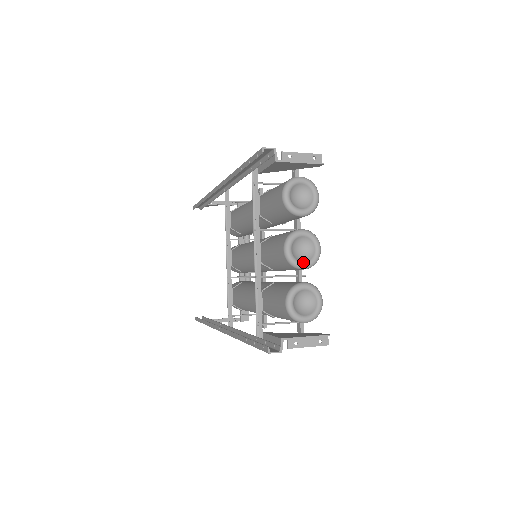
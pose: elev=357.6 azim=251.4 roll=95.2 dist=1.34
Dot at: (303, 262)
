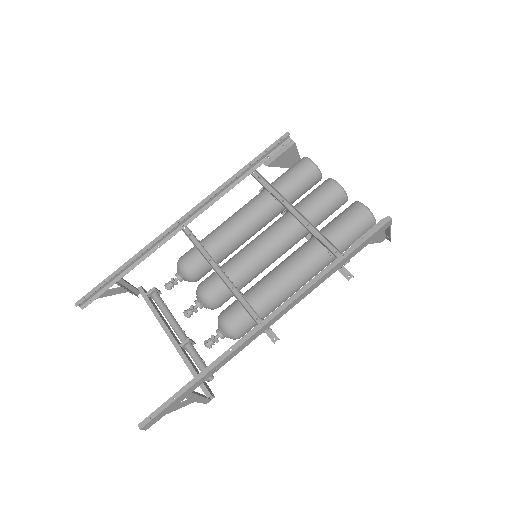
Dot at: occluded
